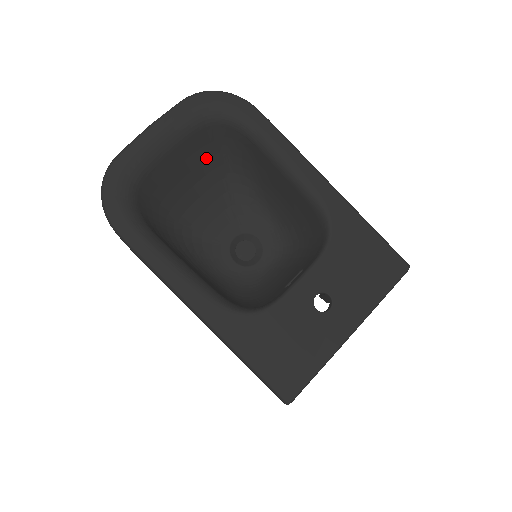
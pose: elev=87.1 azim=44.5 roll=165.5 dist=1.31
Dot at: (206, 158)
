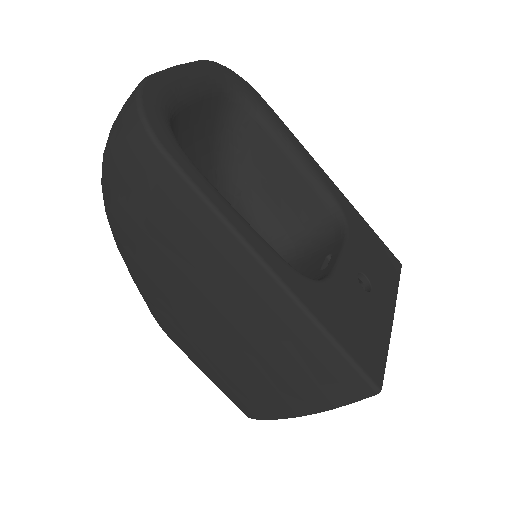
Dot at: (209, 135)
